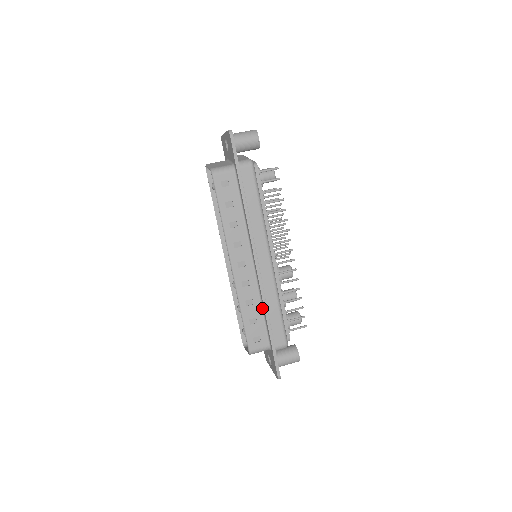
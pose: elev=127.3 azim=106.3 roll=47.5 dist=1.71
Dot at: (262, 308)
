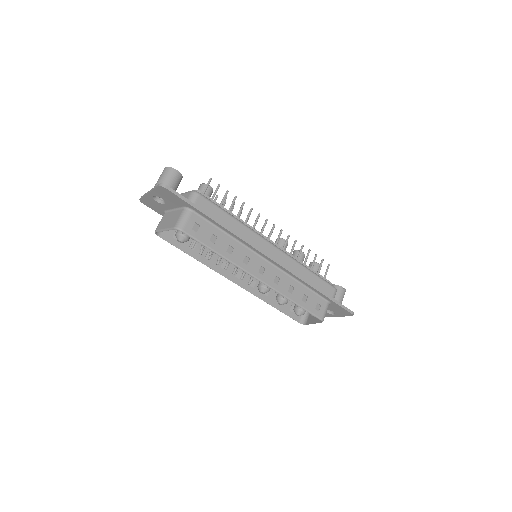
Dot at: (301, 284)
